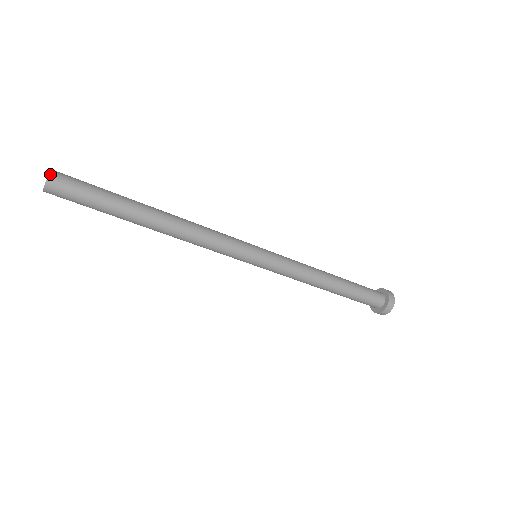
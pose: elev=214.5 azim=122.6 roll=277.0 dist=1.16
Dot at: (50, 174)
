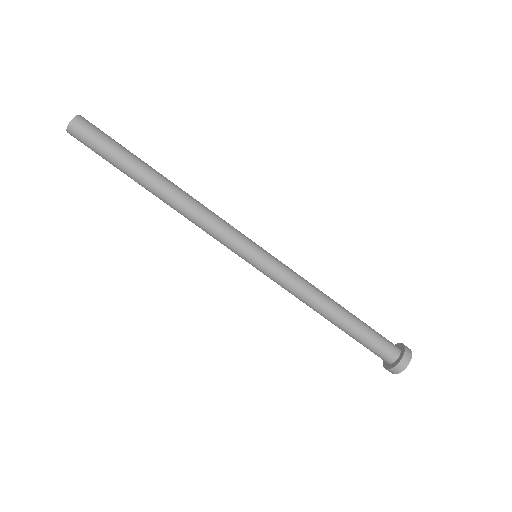
Dot at: (81, 117)
